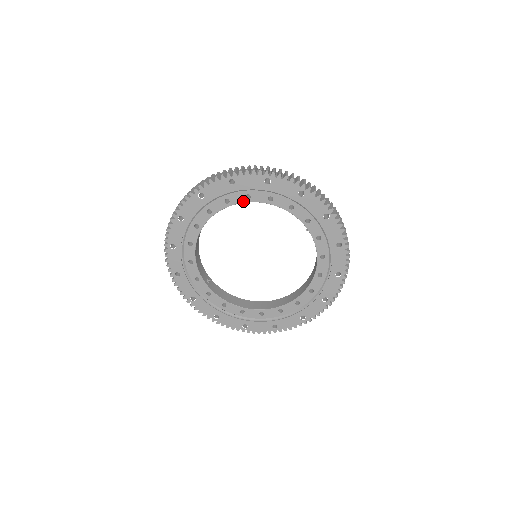
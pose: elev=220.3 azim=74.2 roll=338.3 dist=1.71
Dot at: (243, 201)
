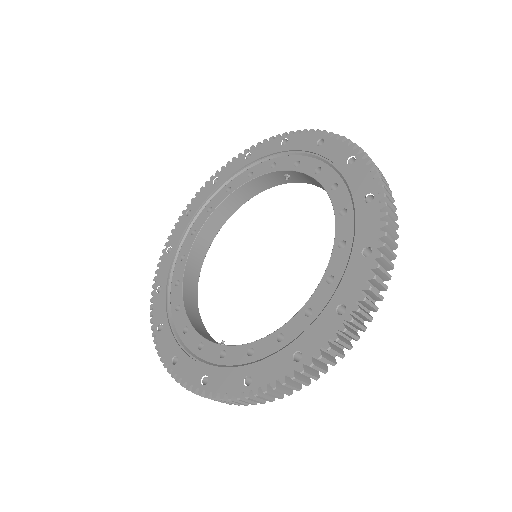
Dot at: (207, 217)
